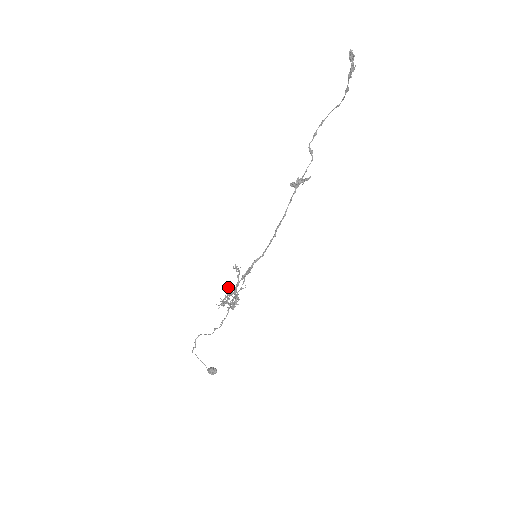
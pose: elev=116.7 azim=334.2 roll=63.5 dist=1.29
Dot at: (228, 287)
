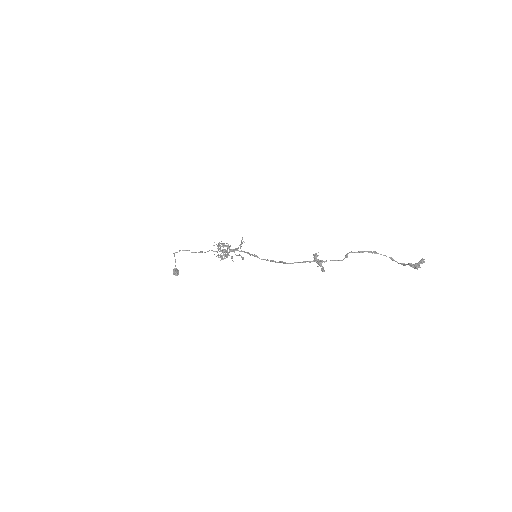
Dot at: (228, 245)
